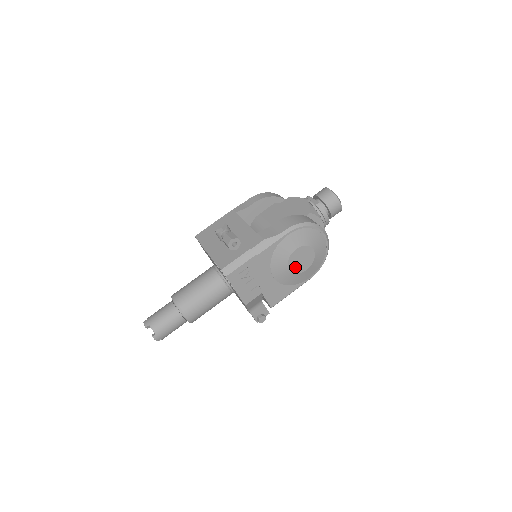
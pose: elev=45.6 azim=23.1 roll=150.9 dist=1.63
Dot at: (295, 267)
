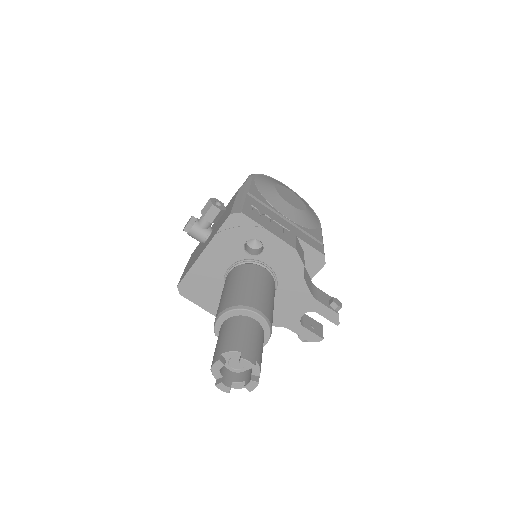
Dot at: (294, 204)
